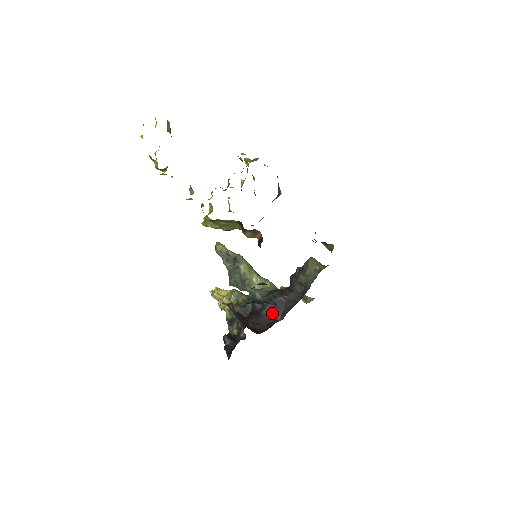
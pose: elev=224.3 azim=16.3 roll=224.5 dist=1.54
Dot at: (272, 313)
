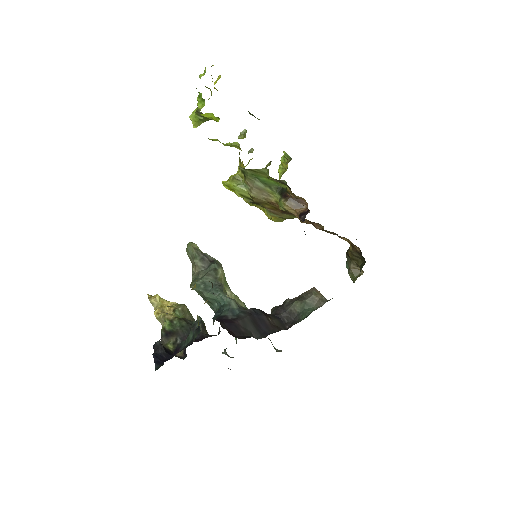
Dot at: (249, 327)
